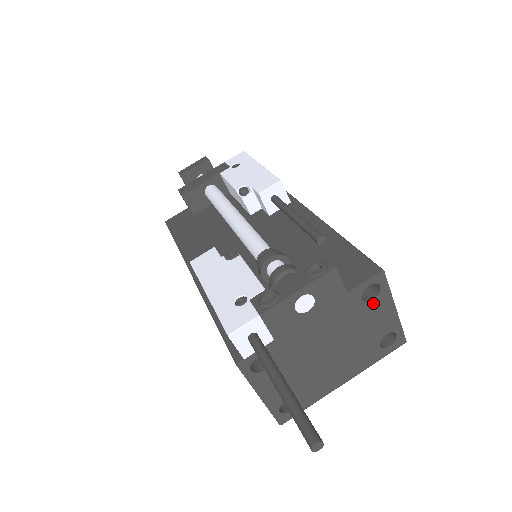
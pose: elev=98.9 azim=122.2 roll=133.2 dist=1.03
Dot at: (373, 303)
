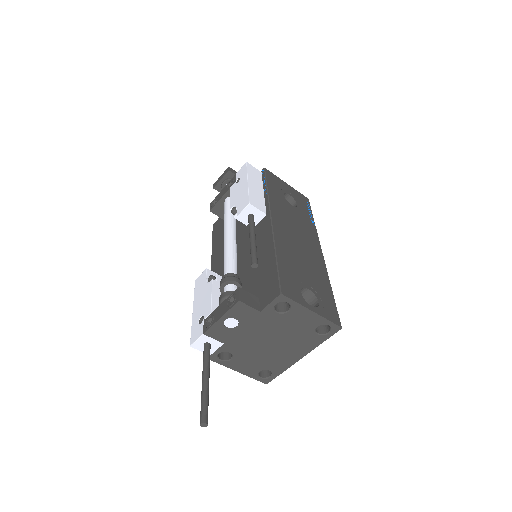
Dot at: (288, 312)
